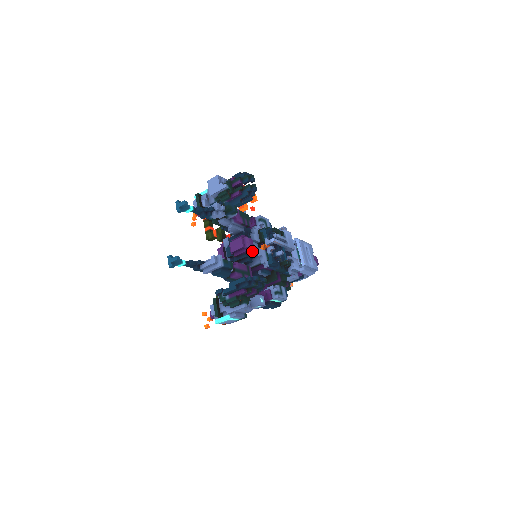
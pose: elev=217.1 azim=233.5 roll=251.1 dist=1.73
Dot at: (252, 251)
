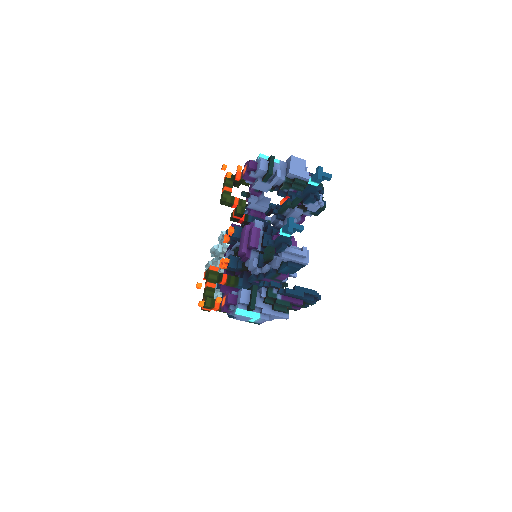
Dot at: occluded
